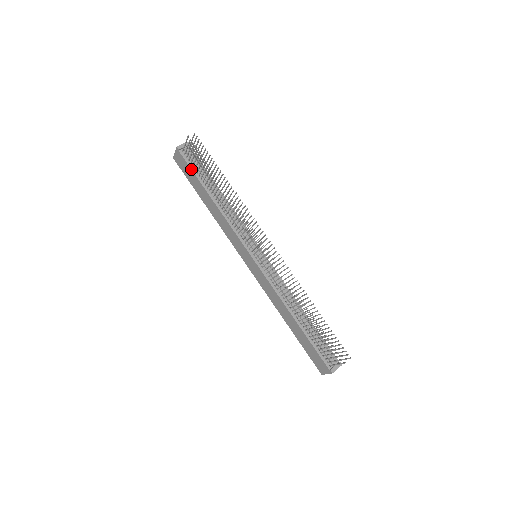
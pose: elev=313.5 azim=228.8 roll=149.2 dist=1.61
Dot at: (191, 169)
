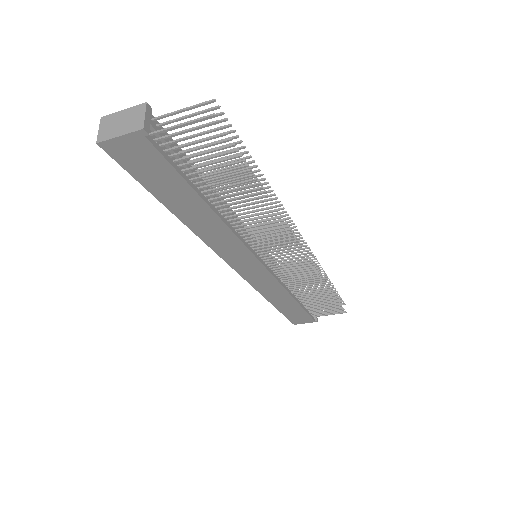
Dot at: (175, 169)
